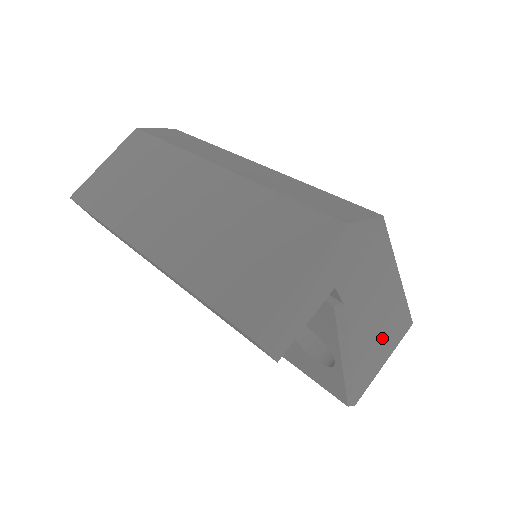
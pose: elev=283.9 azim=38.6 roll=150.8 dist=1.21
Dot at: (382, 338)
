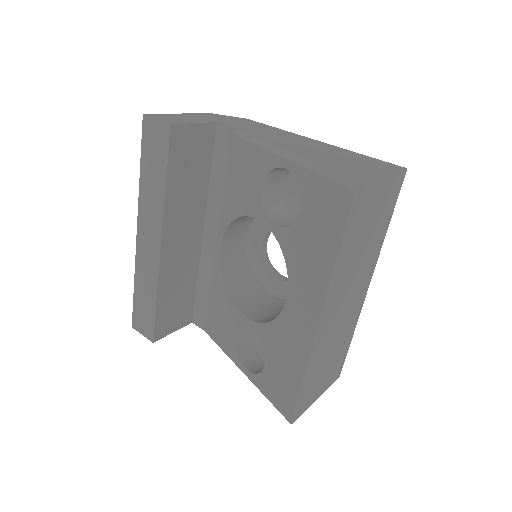
Dot at: (340, 158)
